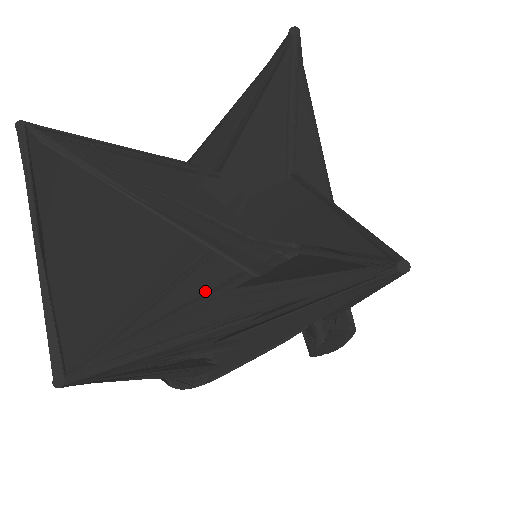
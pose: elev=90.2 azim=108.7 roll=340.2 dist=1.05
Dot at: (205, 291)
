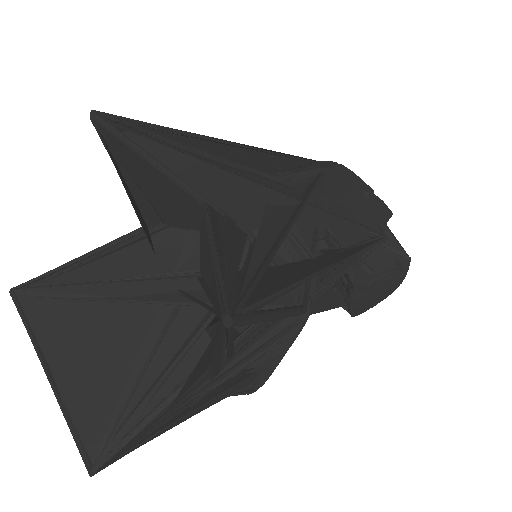
Dot at: (181, 345)
